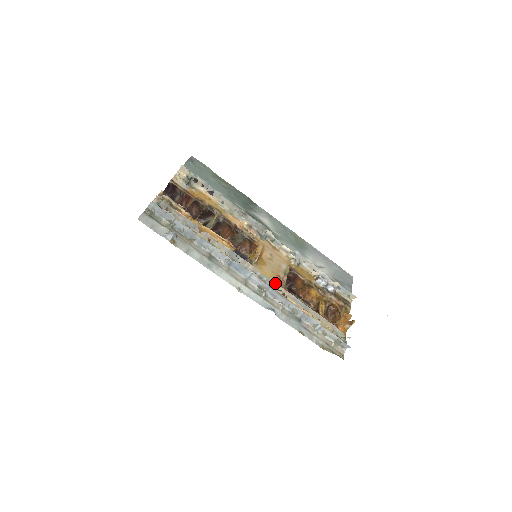
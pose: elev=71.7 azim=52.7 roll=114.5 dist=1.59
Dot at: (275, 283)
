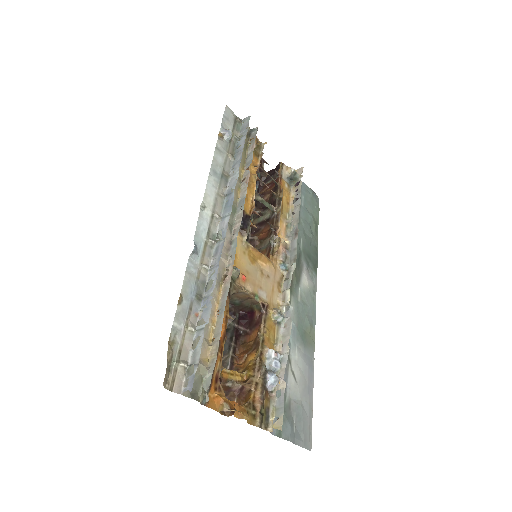
Dot at: (234, 257)
